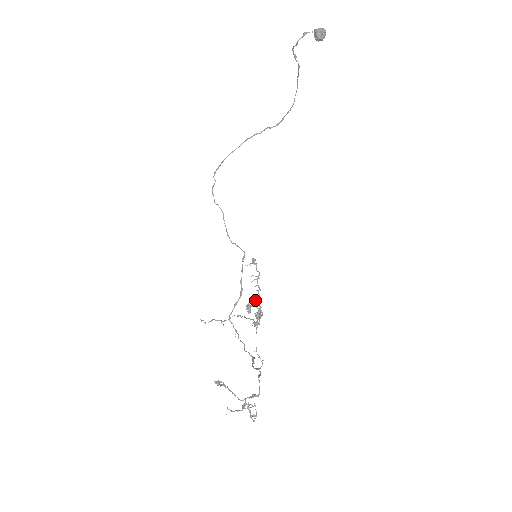
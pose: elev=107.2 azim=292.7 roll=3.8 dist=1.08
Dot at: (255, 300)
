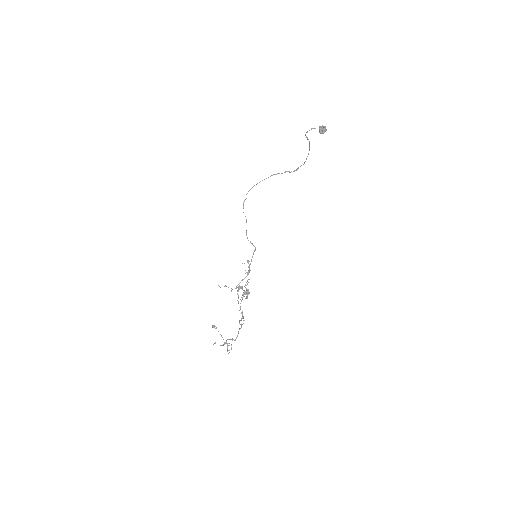
Dot at: occluded
